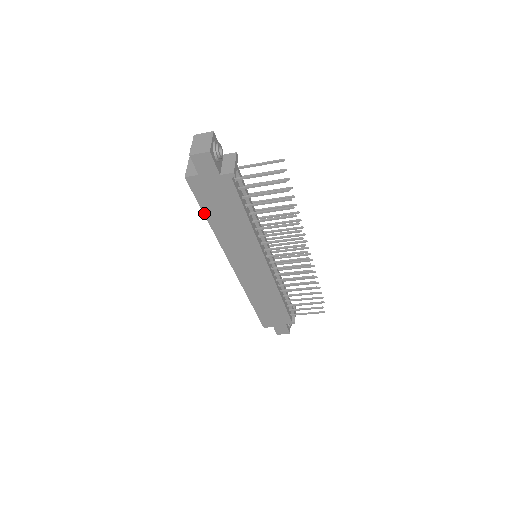
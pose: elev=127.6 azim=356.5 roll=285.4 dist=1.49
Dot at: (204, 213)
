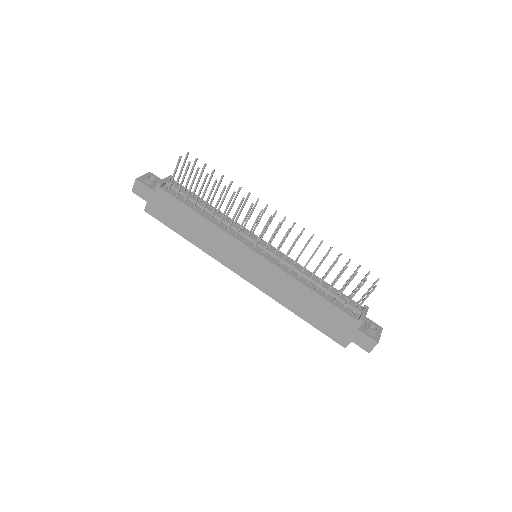
Dot at: (177, 233)
